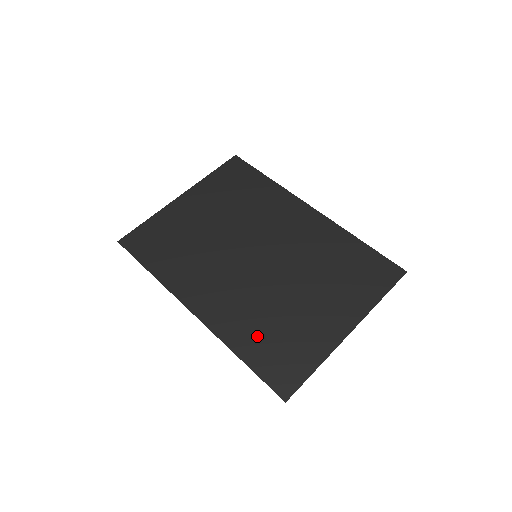
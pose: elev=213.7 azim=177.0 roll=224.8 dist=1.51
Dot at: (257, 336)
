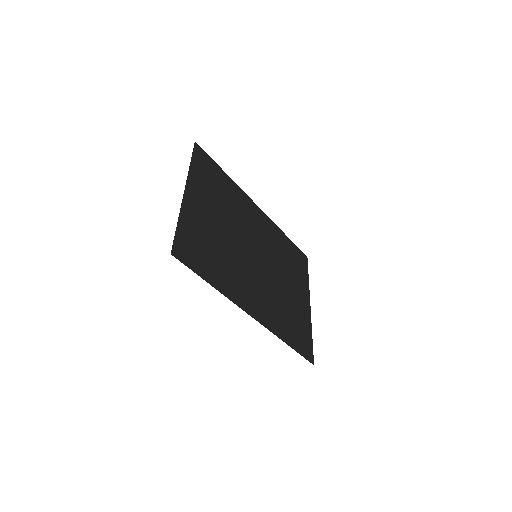
Dot at: (287, 325)
